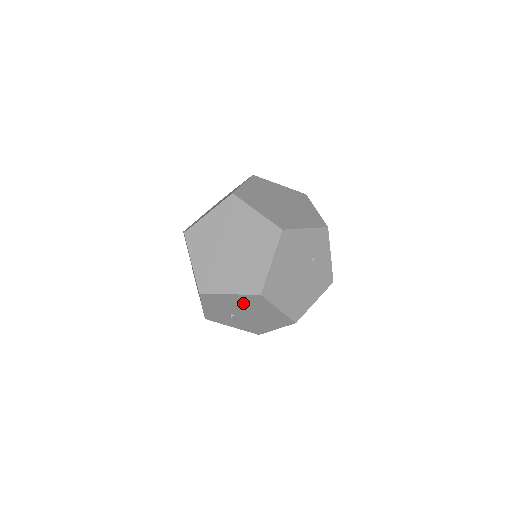
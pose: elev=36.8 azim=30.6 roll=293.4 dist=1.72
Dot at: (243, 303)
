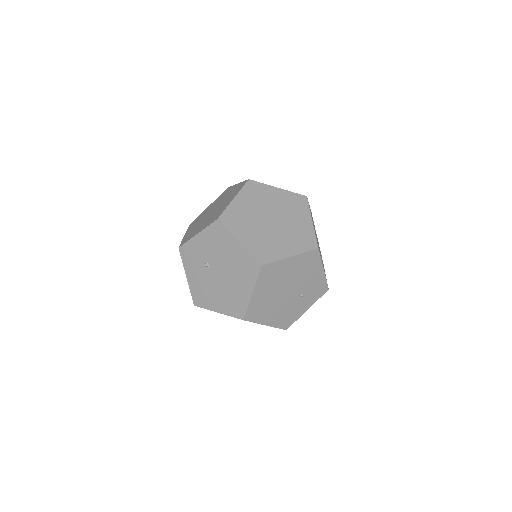
Dot at: (235, 261)
